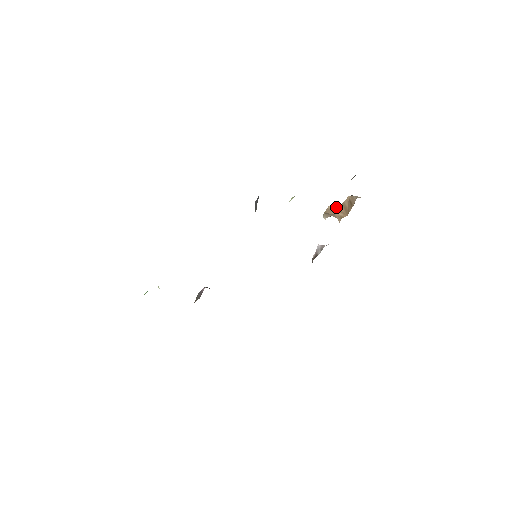
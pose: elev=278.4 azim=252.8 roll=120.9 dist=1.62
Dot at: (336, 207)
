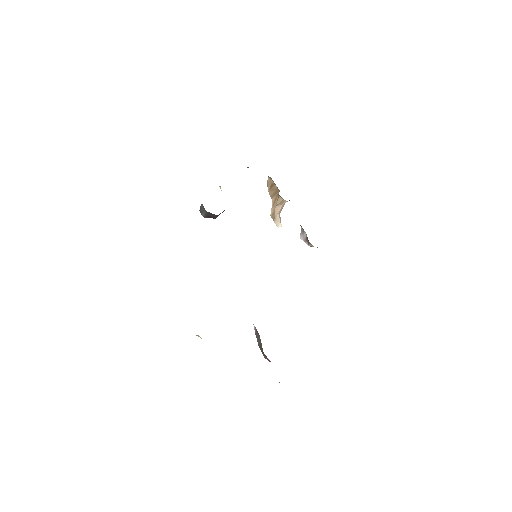
Dot at: (272, 205)
